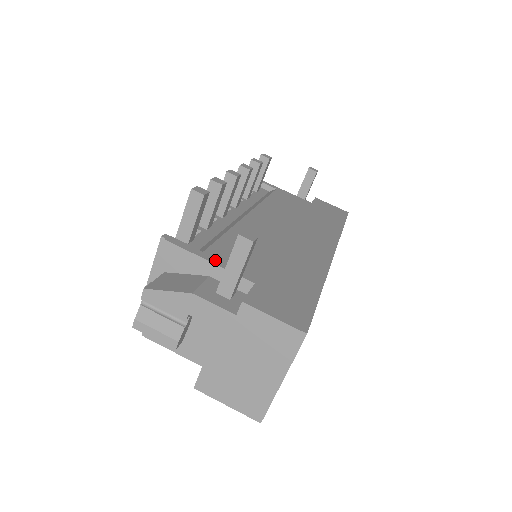
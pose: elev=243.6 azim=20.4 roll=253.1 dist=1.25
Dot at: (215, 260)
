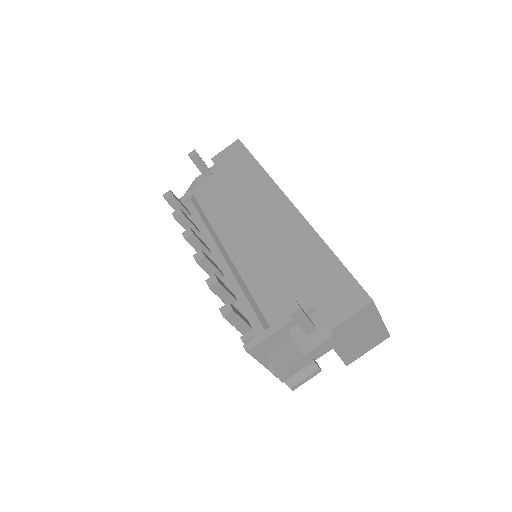
Dot at: (281, 323)
